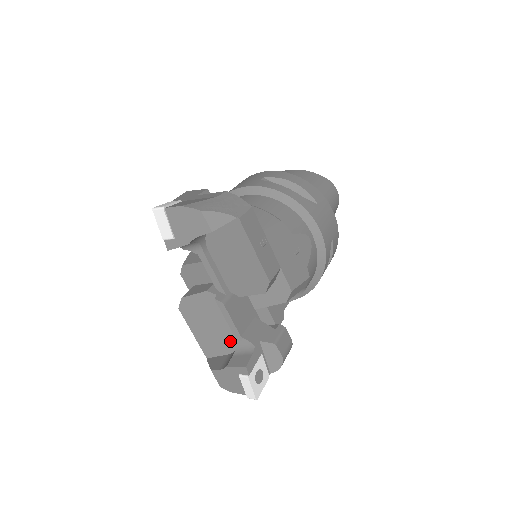
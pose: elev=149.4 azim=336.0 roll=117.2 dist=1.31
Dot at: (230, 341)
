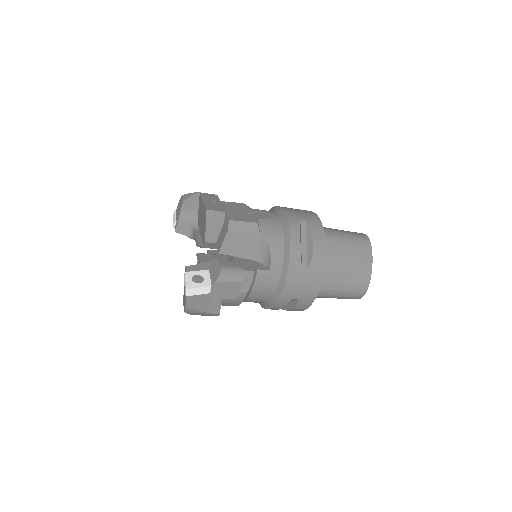
Dot at: occluded
